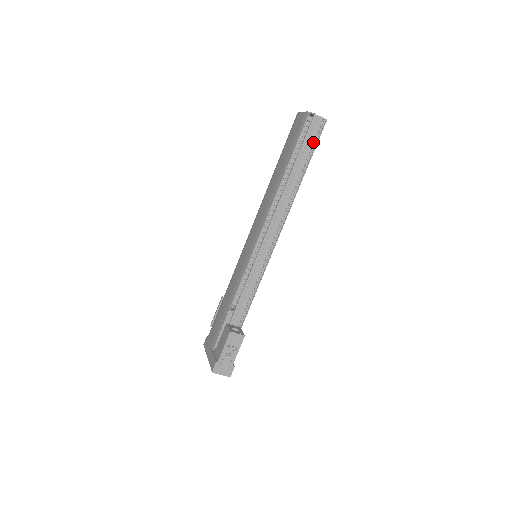
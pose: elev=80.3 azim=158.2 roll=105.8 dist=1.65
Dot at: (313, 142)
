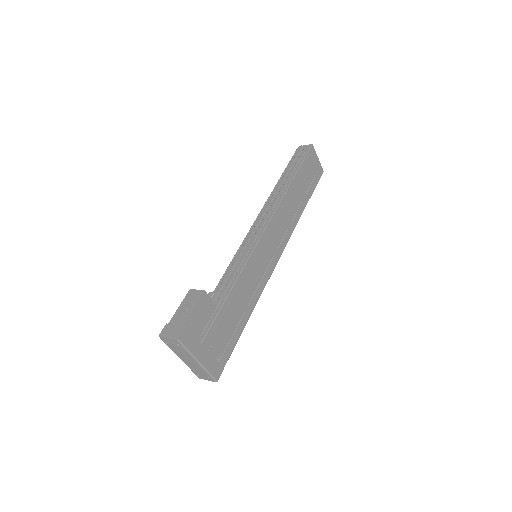
Dot at: (301, 158)
